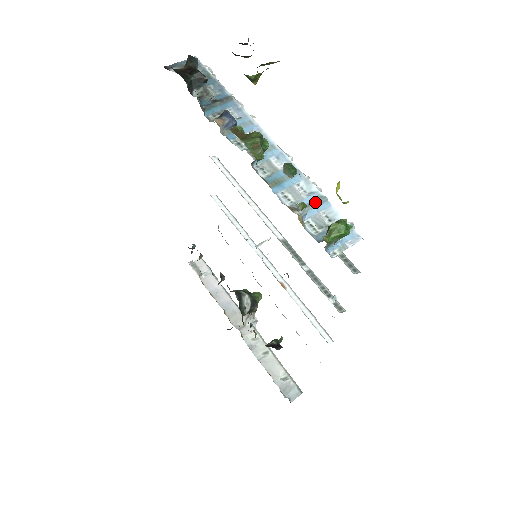
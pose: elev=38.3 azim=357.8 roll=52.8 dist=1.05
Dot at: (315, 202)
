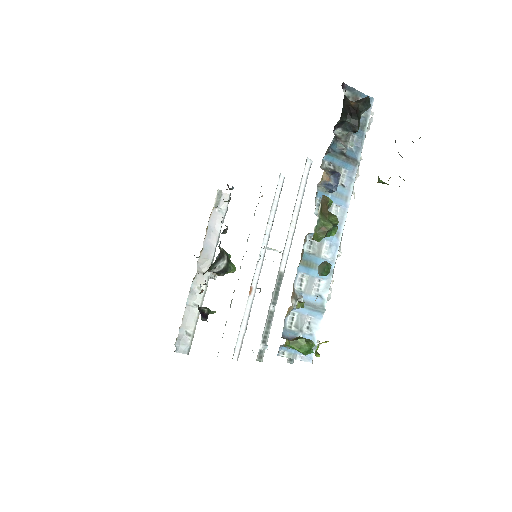
Dot at: (314, 306)
